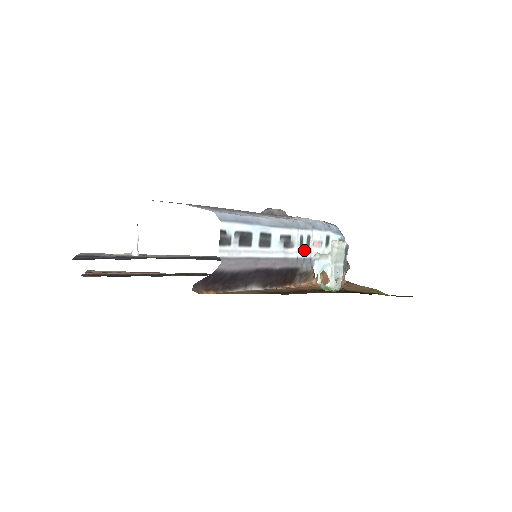
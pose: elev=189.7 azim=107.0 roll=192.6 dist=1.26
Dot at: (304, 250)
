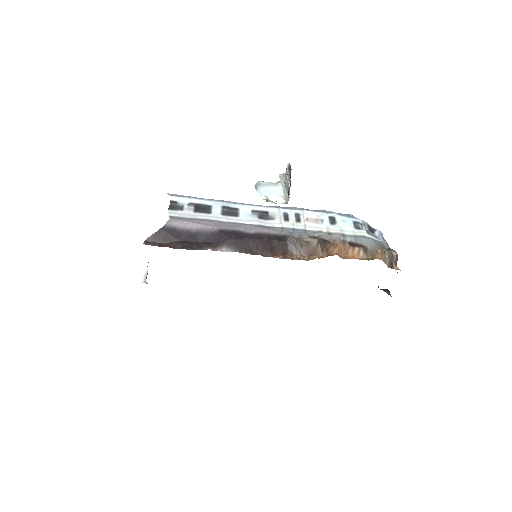
Dot at: (292, 223)
